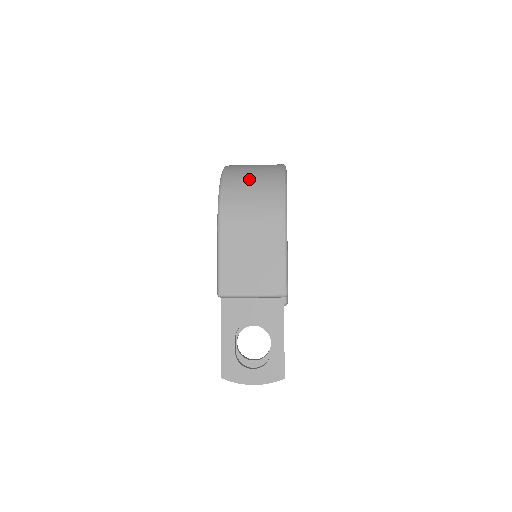
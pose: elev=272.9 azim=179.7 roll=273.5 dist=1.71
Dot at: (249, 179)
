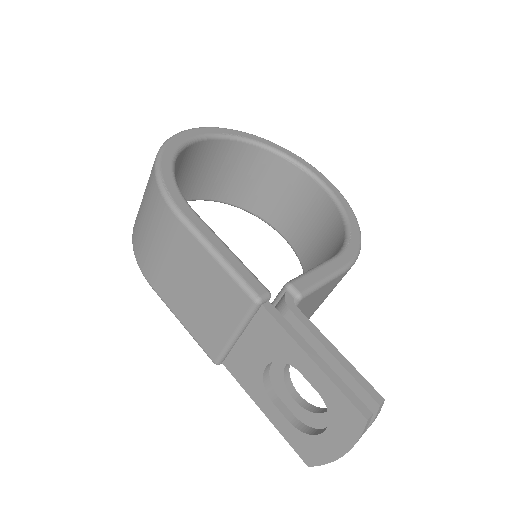
Dot at: (141, 203)
